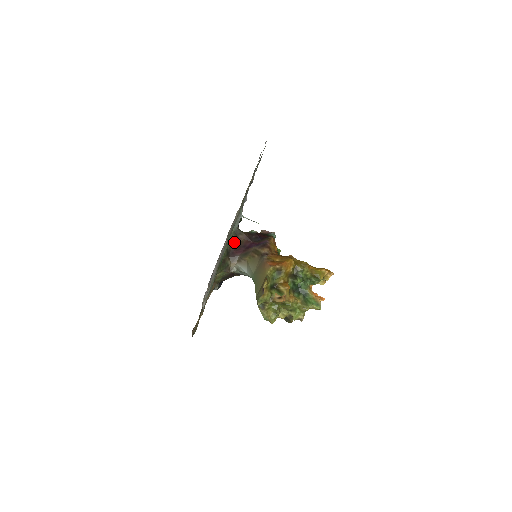
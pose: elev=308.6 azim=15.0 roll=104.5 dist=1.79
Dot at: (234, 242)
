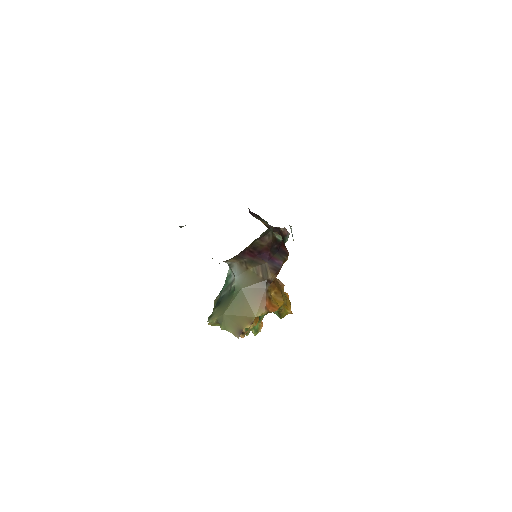
Dot at: (256, 240)
